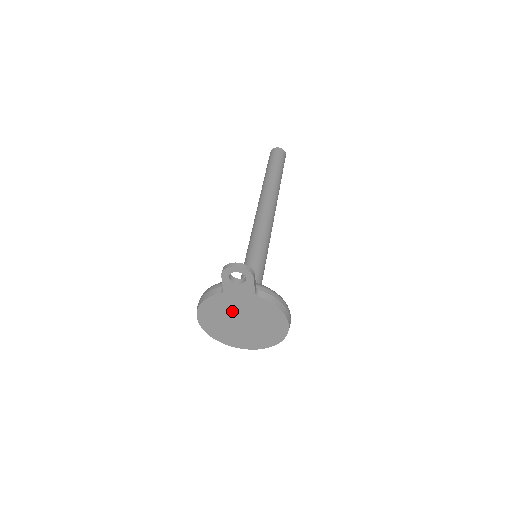
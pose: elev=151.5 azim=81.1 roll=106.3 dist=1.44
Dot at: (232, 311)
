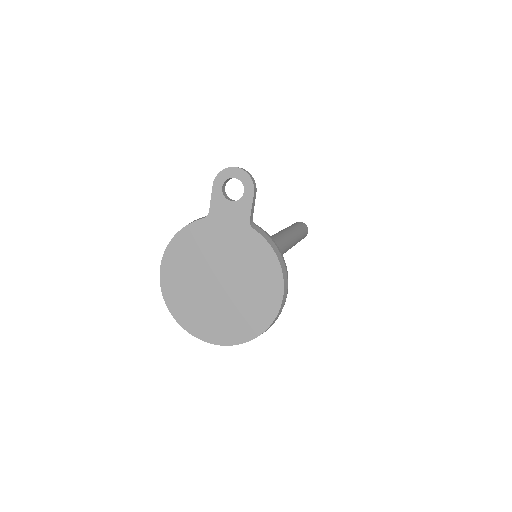
Dot at: (211, 256)
